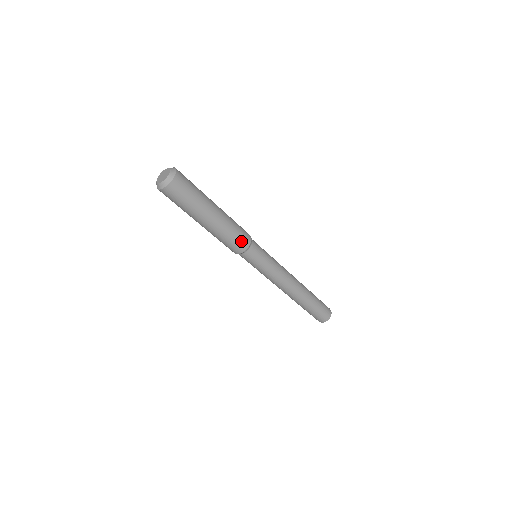
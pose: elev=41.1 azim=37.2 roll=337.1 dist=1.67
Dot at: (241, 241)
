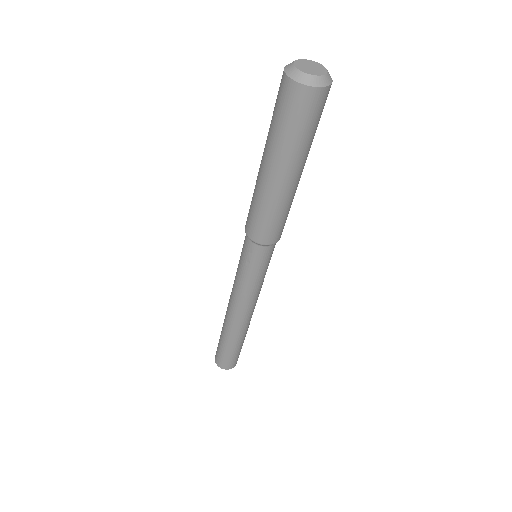
Dot at: occluded
